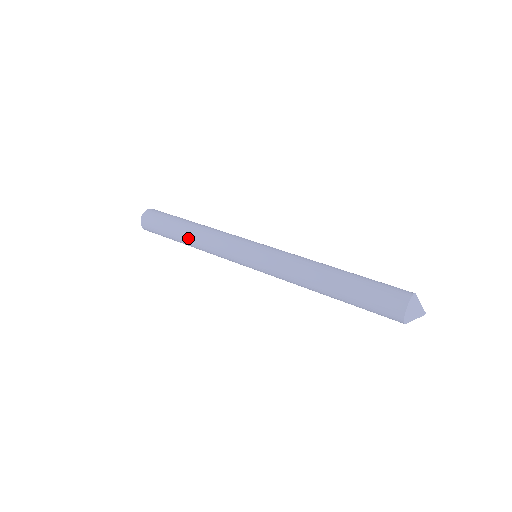
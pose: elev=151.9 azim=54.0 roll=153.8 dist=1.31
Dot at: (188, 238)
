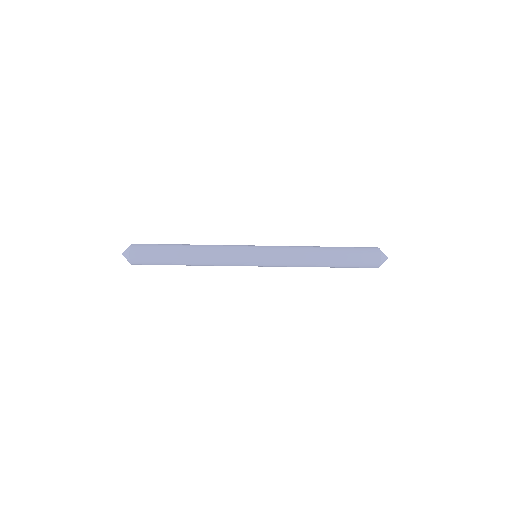
Dot at: (191, 250)
